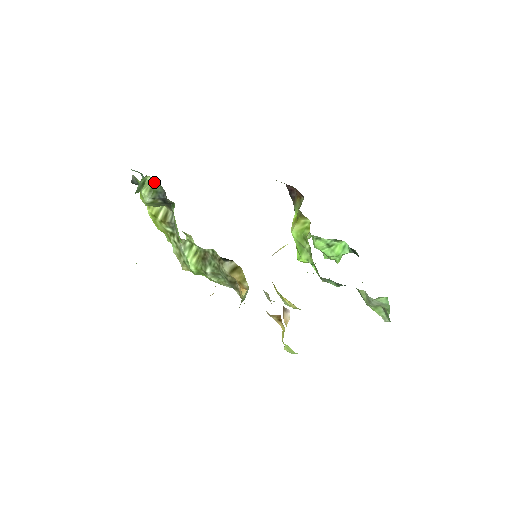
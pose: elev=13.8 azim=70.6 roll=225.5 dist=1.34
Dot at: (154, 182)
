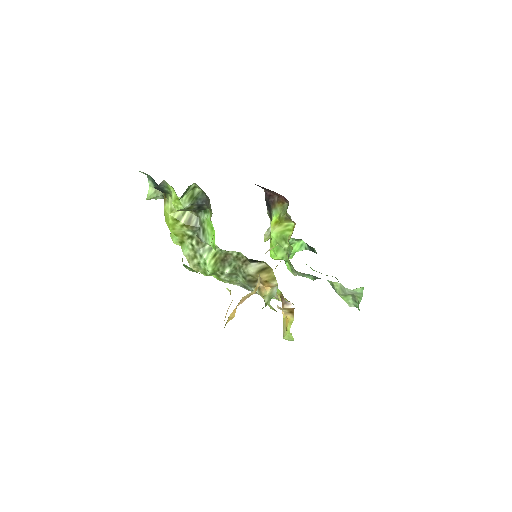
Dot at: (196, 189)
